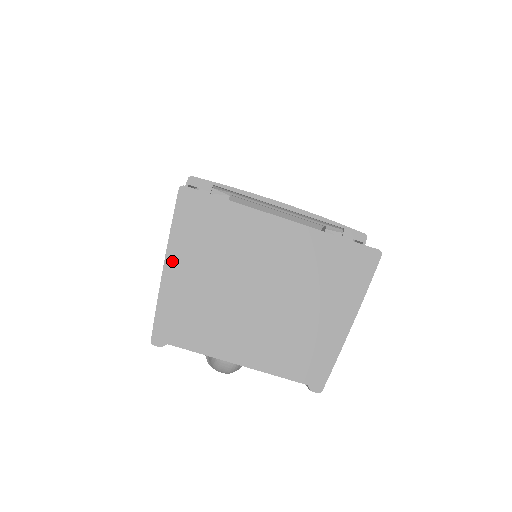
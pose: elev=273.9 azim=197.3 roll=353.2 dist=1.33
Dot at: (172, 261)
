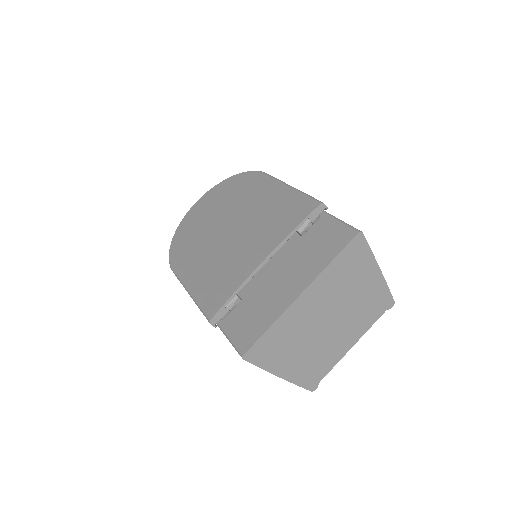
Dot at: (281, 372)
